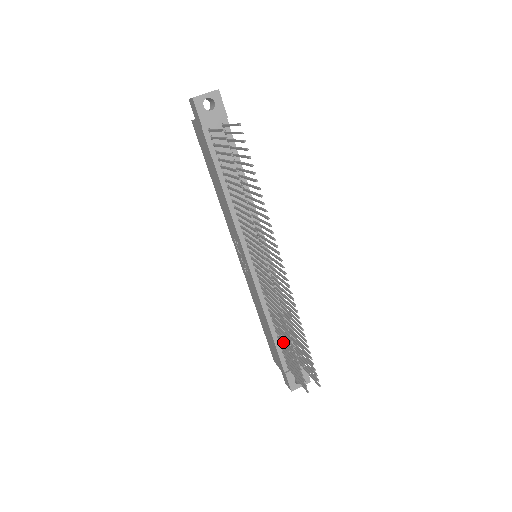
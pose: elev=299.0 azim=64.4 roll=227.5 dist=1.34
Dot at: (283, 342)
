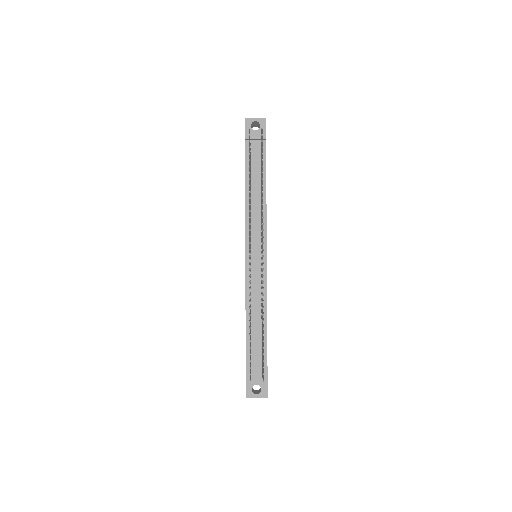
Dot at: (250, 335)
